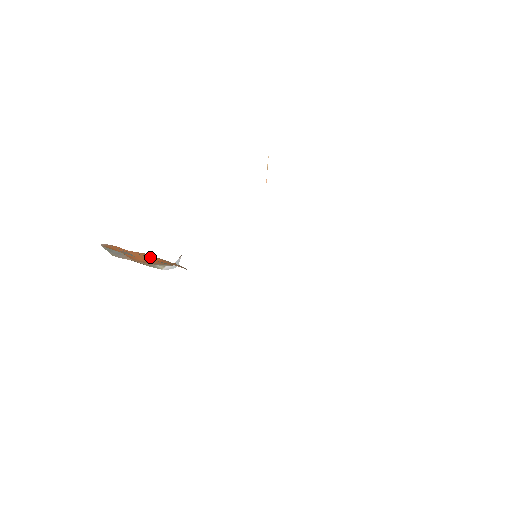
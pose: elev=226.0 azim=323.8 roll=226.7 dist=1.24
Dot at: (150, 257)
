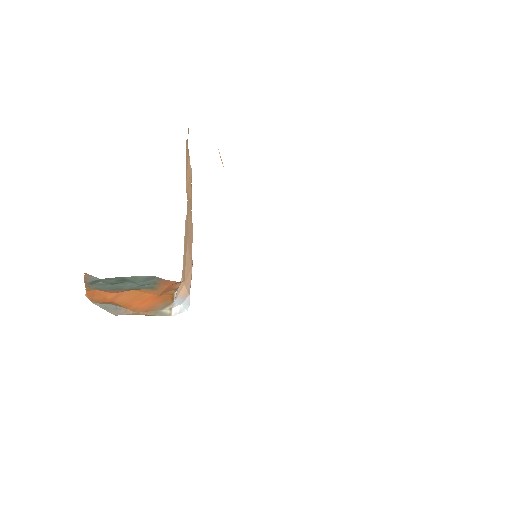
Dot at: (141, 295)
